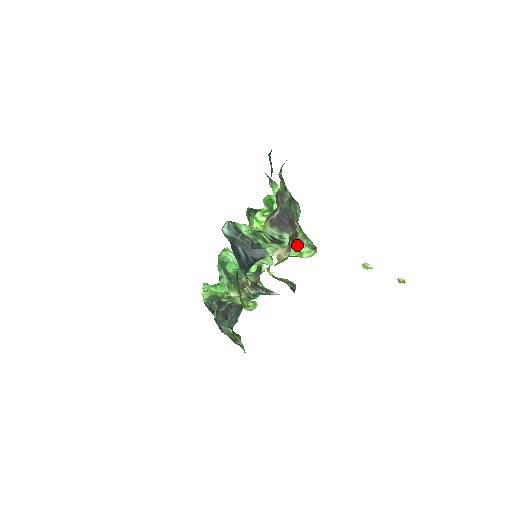
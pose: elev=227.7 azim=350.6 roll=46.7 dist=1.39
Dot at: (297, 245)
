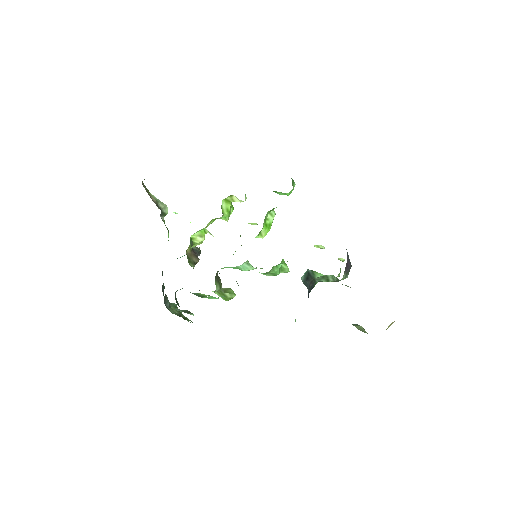
Dot at: occluded
